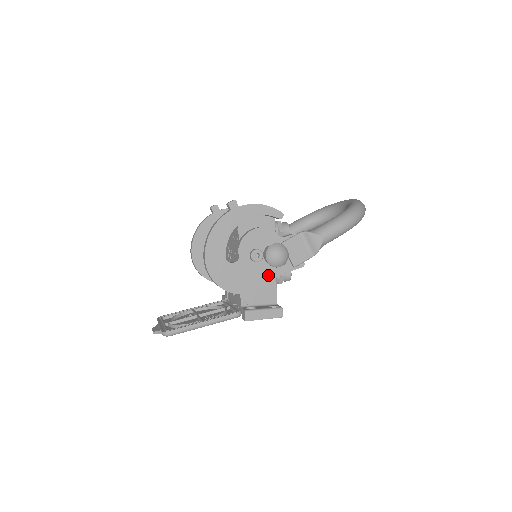
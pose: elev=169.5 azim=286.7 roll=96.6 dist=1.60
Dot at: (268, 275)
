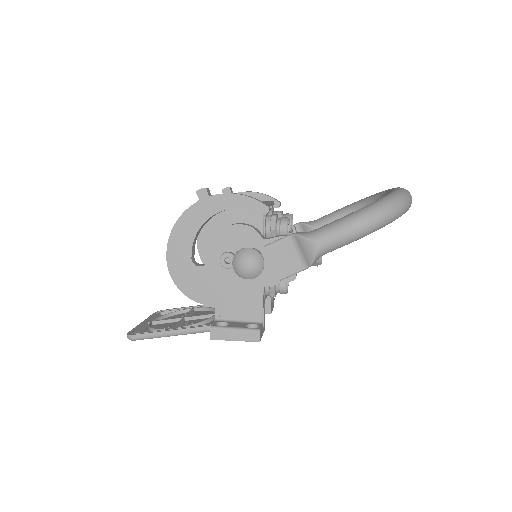
Dot at: (245, 286)
